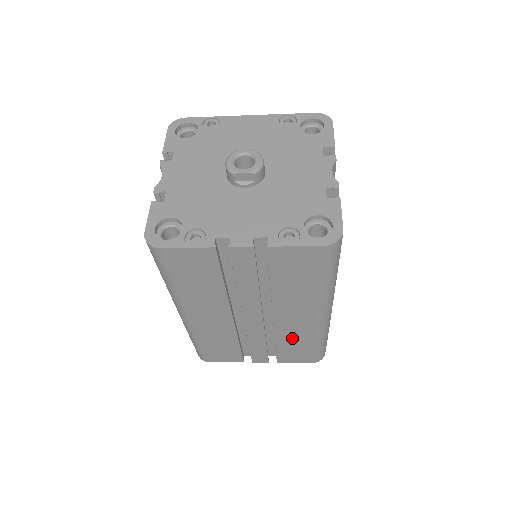
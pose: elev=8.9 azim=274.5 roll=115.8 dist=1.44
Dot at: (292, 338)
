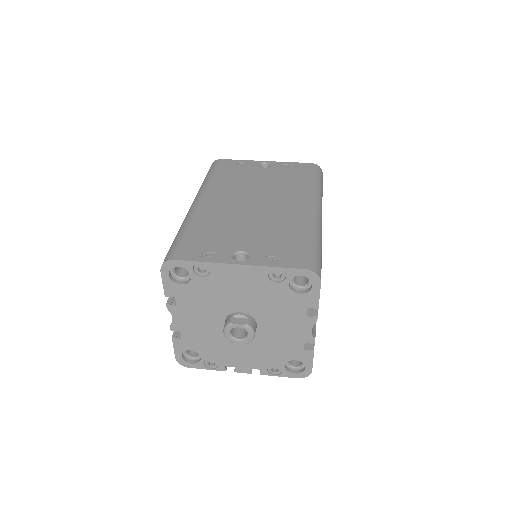
Dot at: occluded
